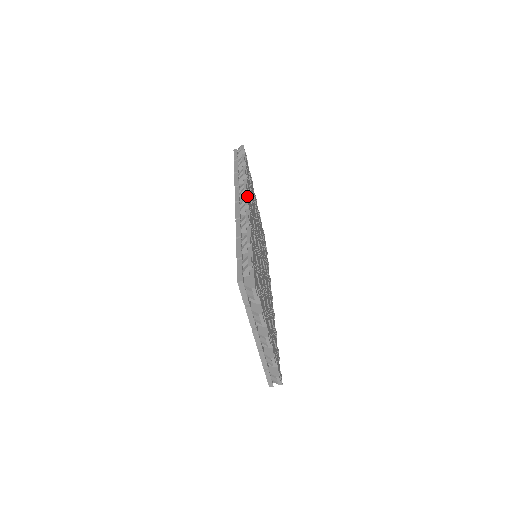
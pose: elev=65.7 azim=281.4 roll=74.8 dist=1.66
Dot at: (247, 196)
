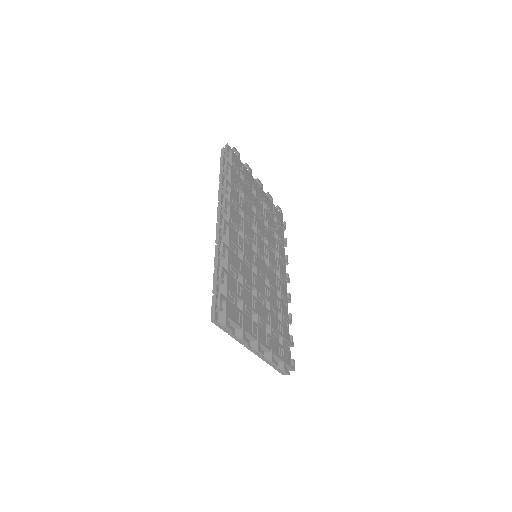
Dot at: (228, 211)
